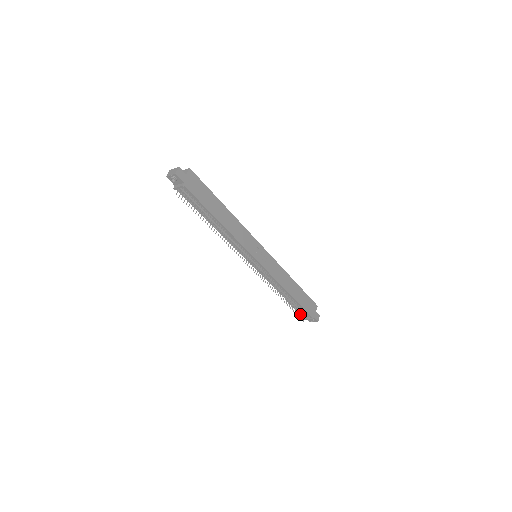
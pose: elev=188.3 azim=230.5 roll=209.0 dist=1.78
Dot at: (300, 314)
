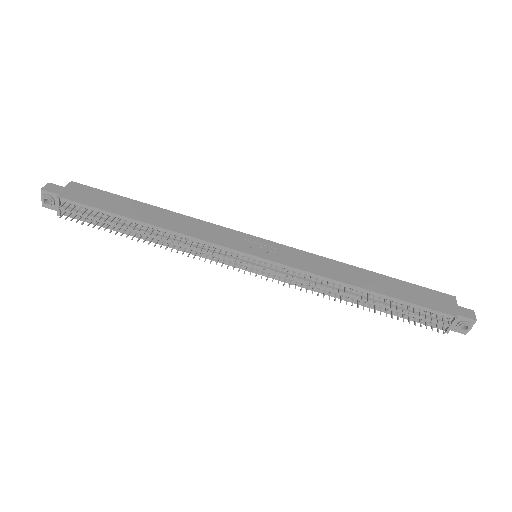
Dot at: occluded
